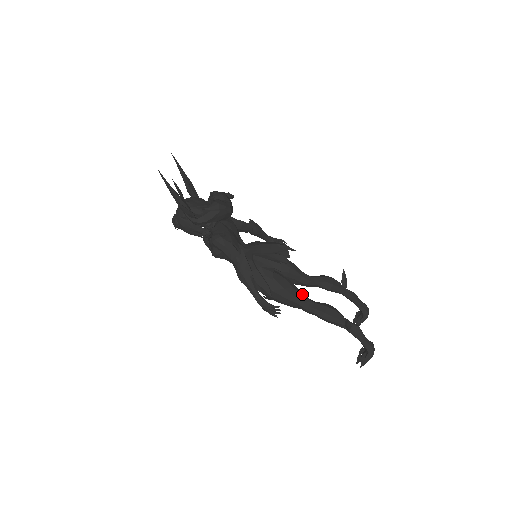
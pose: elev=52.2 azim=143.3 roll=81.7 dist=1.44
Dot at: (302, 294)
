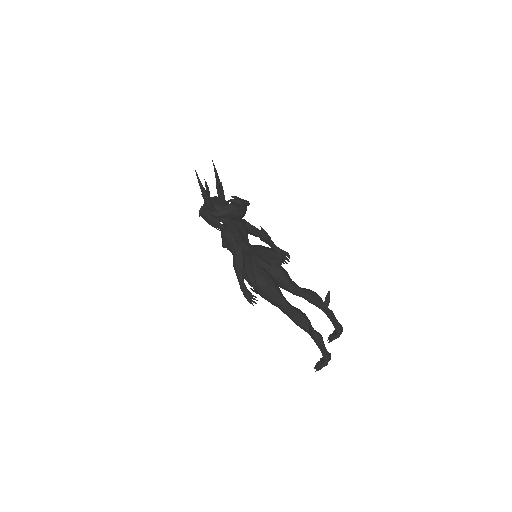
Dot at: (283, 296)
